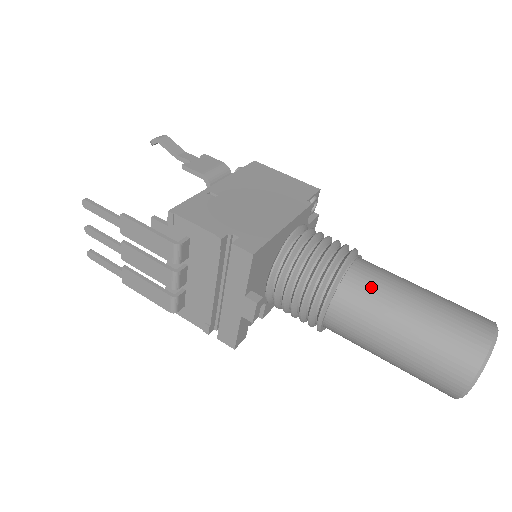
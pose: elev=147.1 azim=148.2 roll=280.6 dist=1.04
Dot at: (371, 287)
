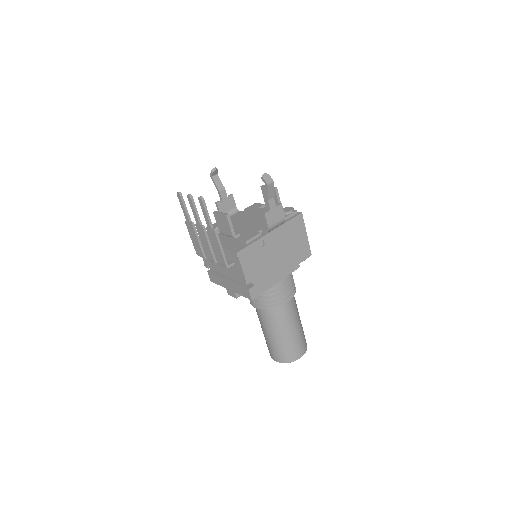
Dot at: (282, 318)
